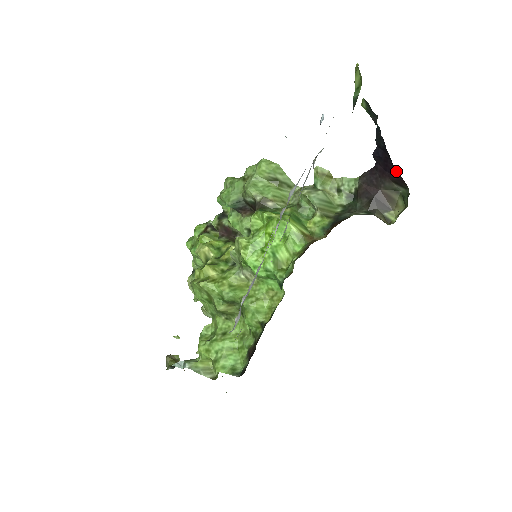
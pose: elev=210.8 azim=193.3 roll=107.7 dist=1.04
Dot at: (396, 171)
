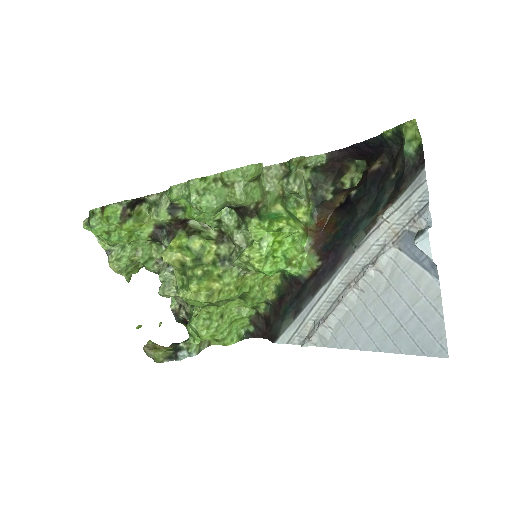
Dot at: (368, 157)
